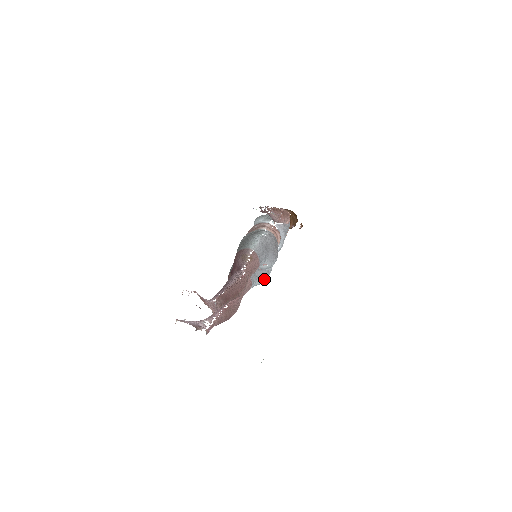
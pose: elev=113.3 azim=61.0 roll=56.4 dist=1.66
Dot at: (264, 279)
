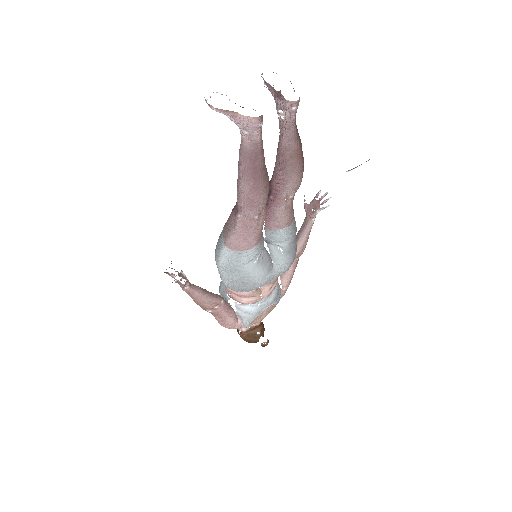
Dot at: (262, 270)
